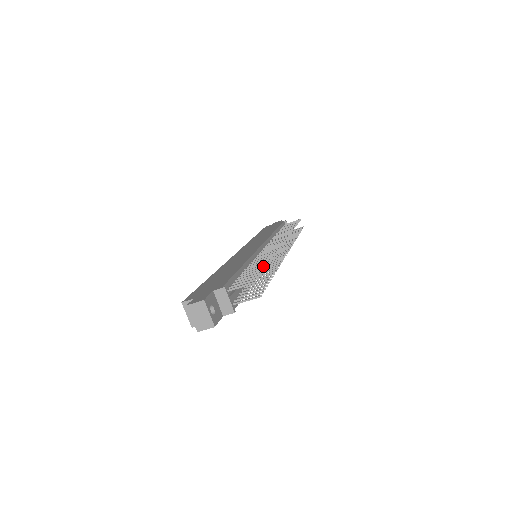
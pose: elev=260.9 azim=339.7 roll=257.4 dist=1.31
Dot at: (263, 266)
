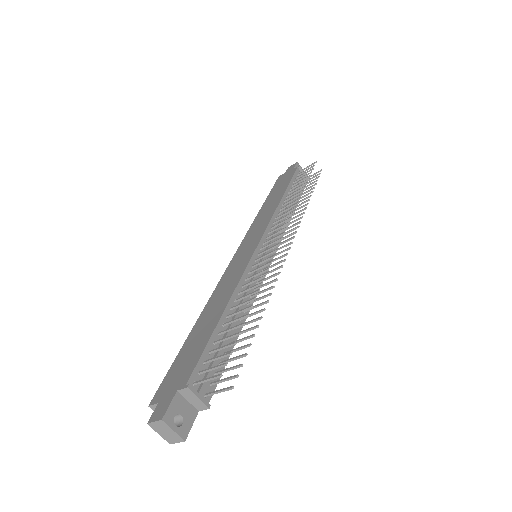
Dot at: occluded
